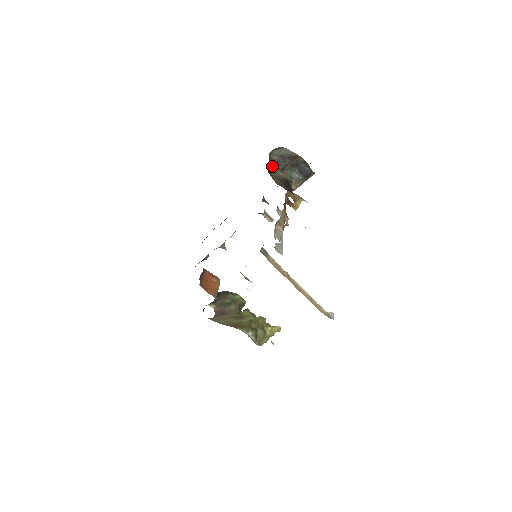
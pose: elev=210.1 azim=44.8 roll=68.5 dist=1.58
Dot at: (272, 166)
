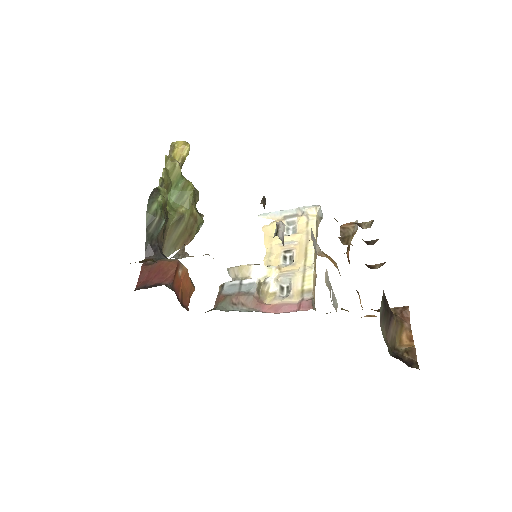
Dot at: occluded
